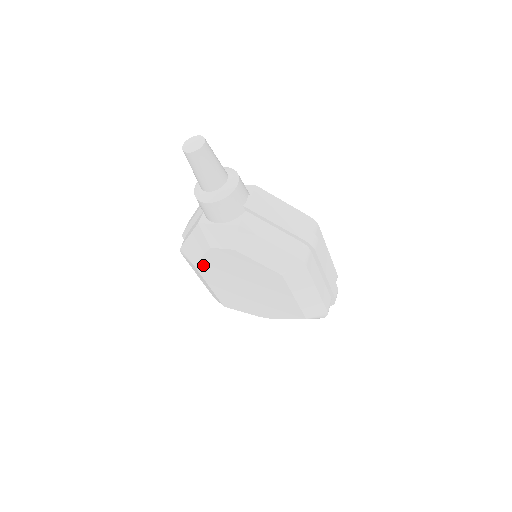
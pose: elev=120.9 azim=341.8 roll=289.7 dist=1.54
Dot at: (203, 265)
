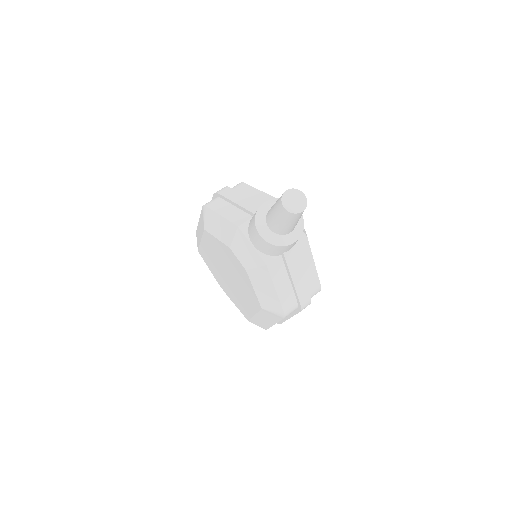
Dot at: (212, 238)
